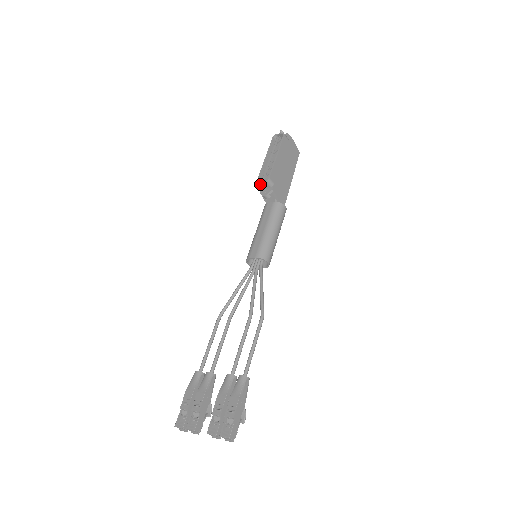
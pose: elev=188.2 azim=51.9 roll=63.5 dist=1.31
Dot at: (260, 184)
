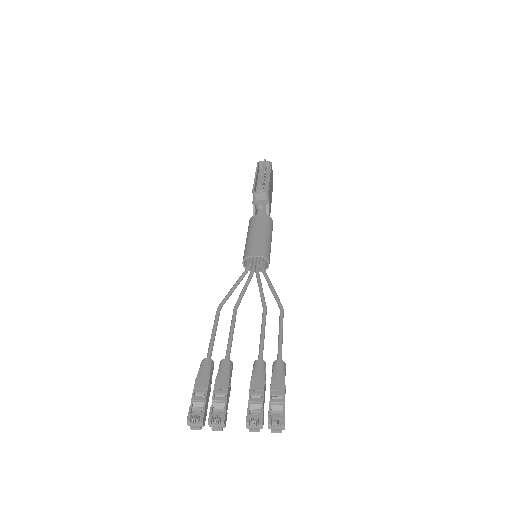
Dot at: (258, 193)
